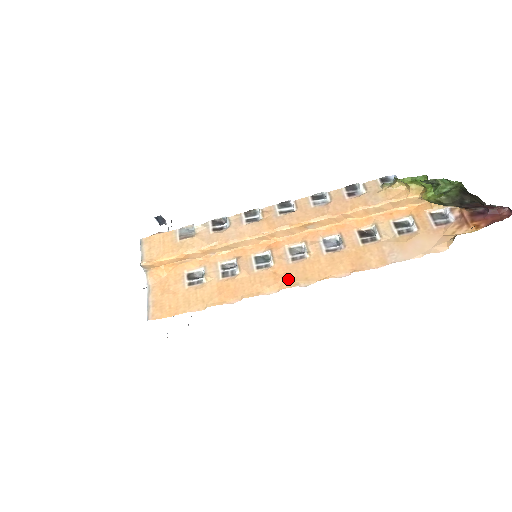
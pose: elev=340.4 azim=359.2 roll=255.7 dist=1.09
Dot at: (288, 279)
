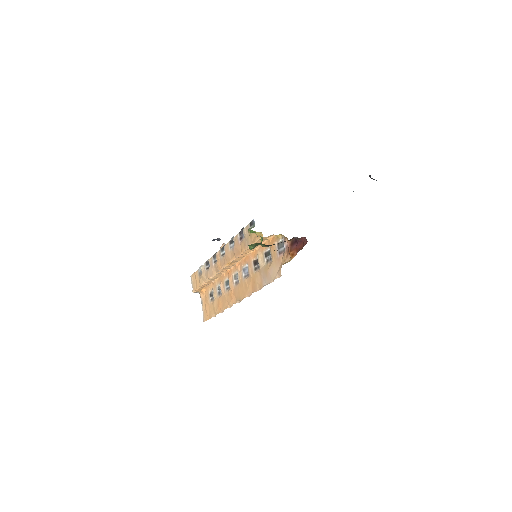
Dot at: (234, 298)
